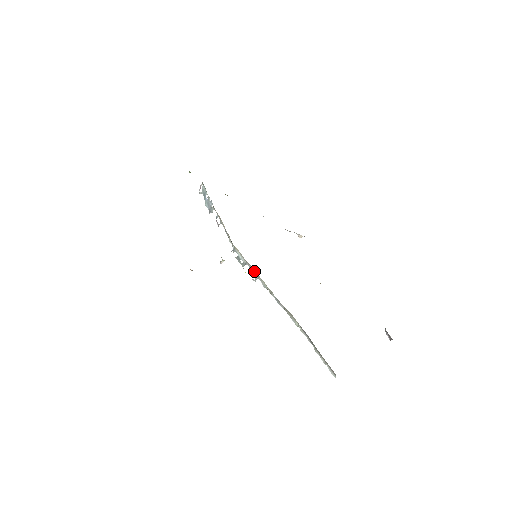
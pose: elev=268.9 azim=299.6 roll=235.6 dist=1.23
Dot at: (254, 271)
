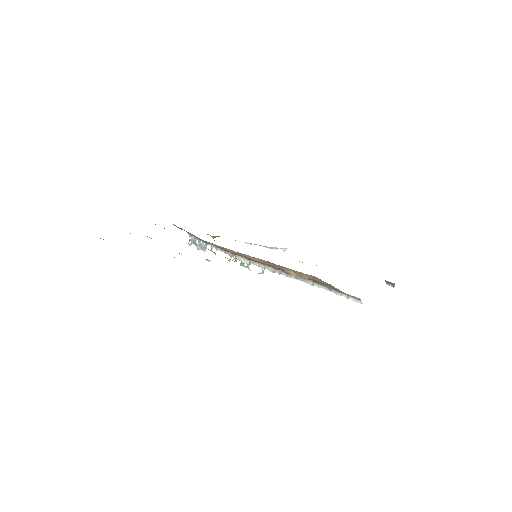
Dot at: (259, 264)
